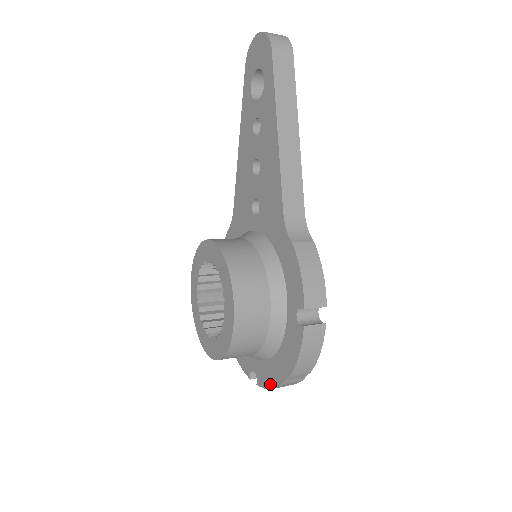
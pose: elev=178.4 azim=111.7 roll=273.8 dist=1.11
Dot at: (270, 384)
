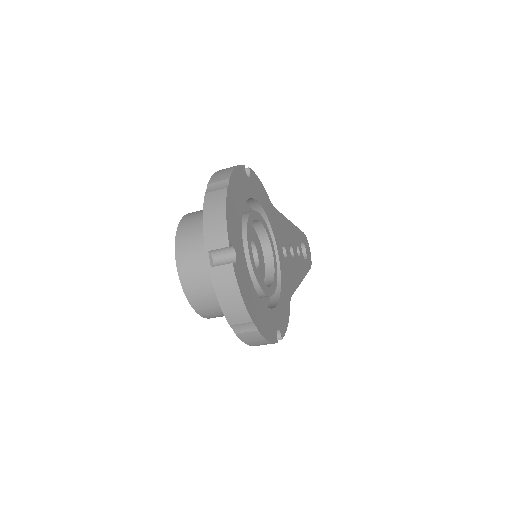
Dot at: (205, 219)
